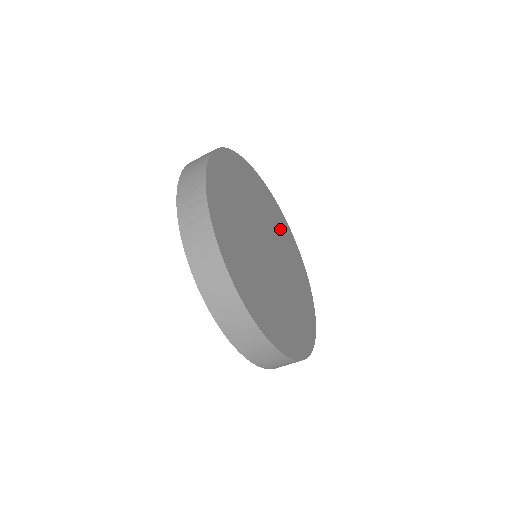
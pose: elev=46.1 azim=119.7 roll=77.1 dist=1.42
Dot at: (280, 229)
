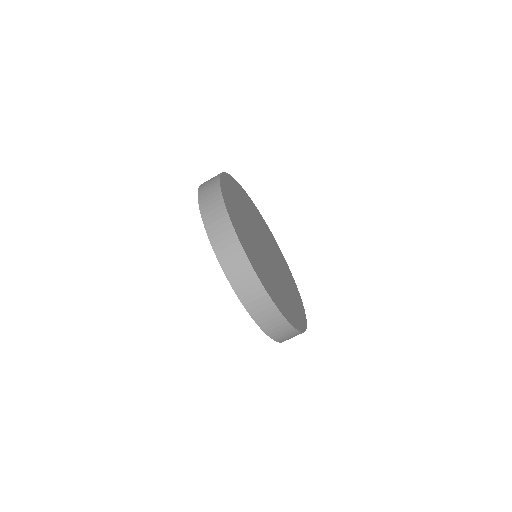
Dot at: (275, 249)
